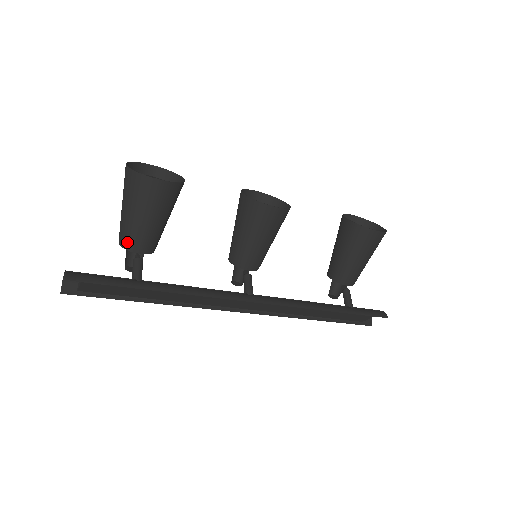
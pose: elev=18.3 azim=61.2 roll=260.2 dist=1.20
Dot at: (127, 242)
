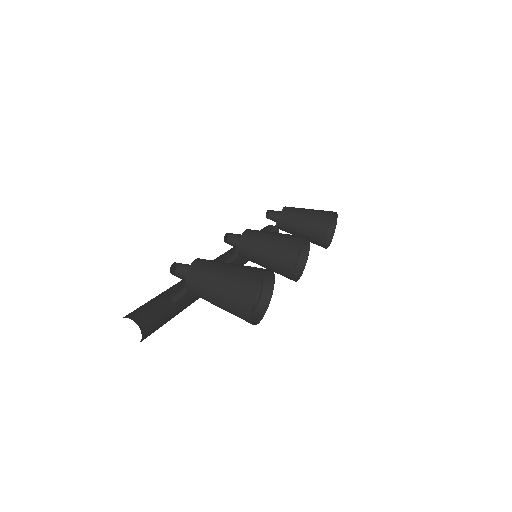
Dot at: (194, 294)
